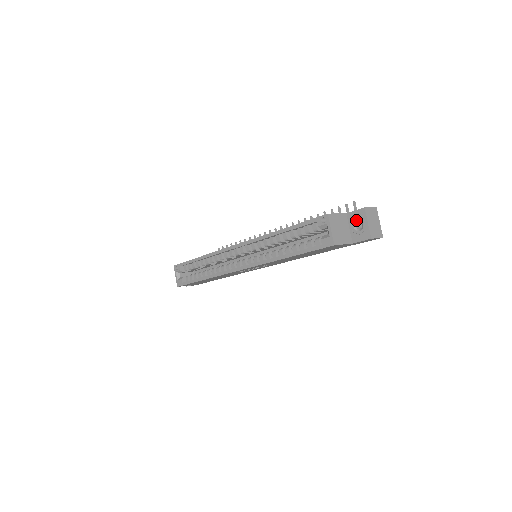
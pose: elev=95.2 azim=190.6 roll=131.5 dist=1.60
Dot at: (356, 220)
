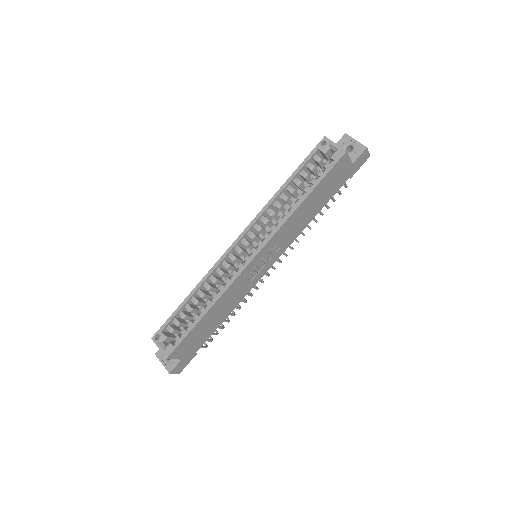
Dot at: (344, 146)
